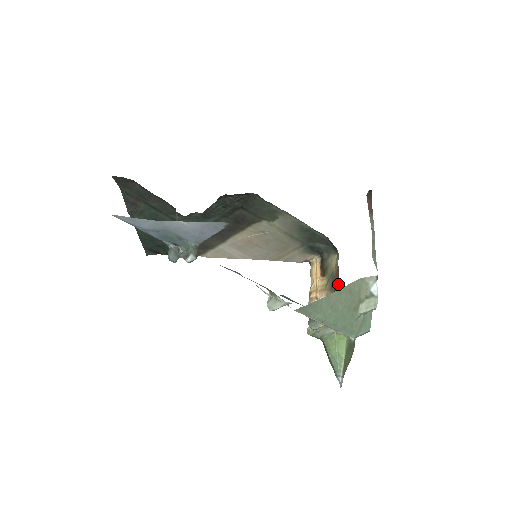
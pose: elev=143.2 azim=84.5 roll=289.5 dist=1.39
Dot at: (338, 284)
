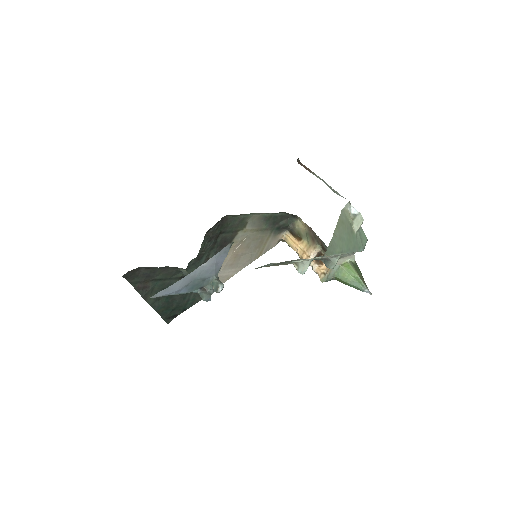
Dot at: occluded
